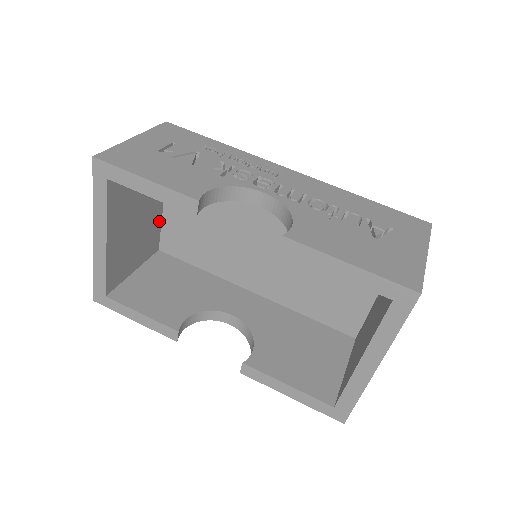
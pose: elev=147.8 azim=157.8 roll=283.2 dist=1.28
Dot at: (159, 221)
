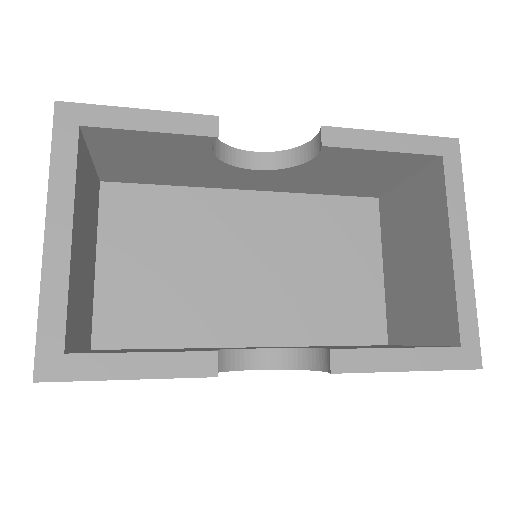
Dot at: (92, 292)
